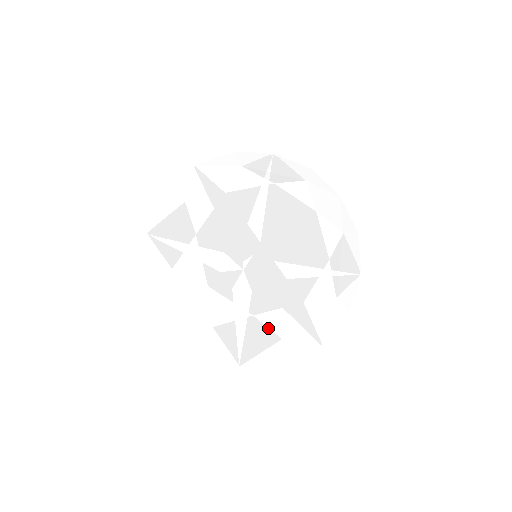
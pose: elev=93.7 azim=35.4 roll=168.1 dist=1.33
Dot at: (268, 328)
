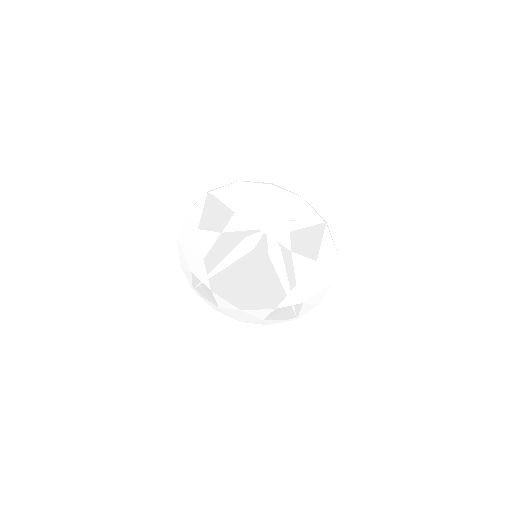
Dot at: (290, 306)
